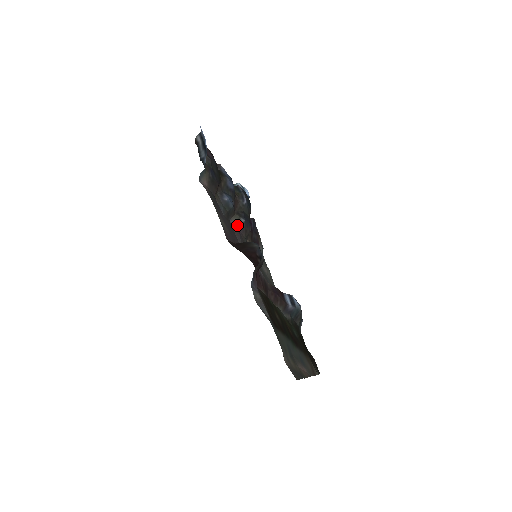
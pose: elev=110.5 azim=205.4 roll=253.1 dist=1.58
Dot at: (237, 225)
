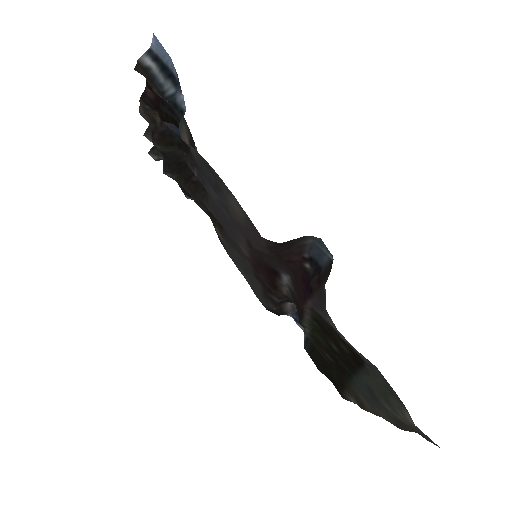
Dot at: occluded
